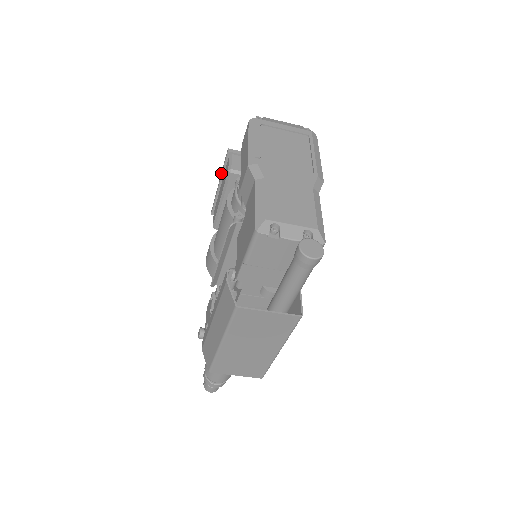
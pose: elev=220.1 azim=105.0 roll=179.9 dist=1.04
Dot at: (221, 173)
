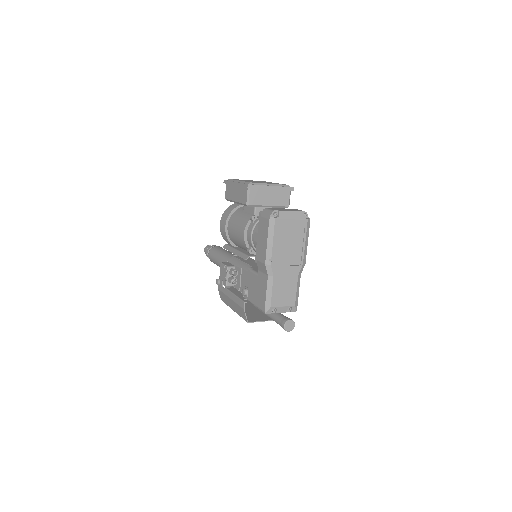
Dot at: (238, 184)
